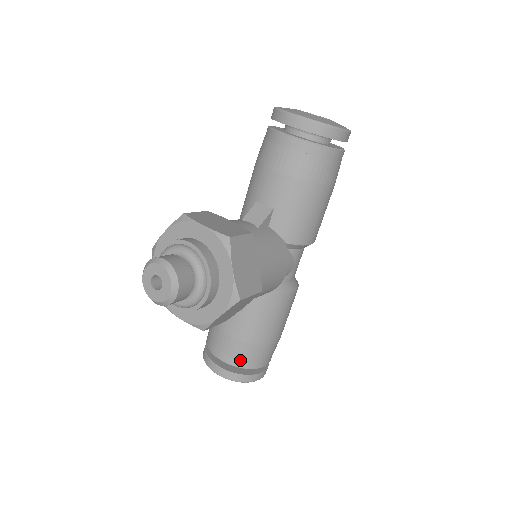
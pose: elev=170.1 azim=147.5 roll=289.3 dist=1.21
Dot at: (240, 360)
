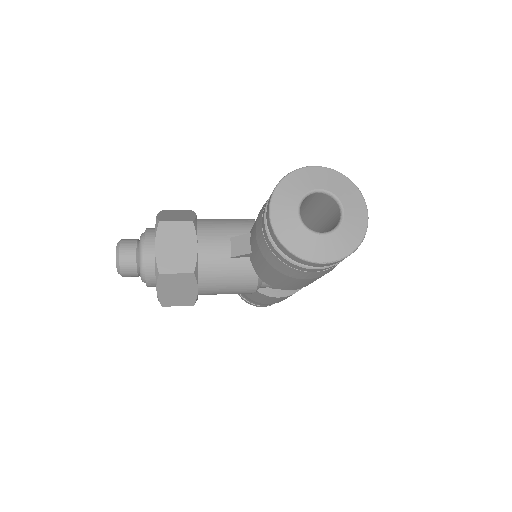
Dot at: occluded
